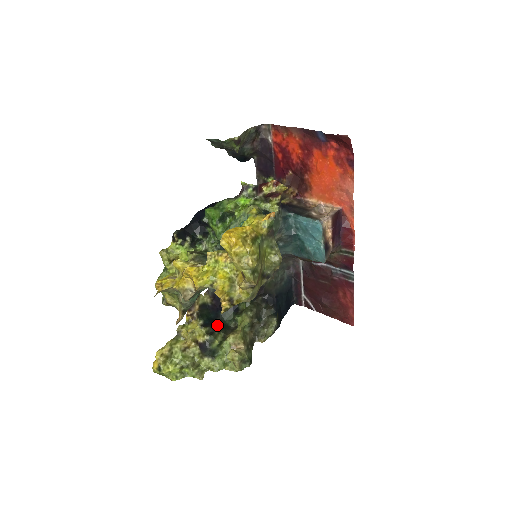
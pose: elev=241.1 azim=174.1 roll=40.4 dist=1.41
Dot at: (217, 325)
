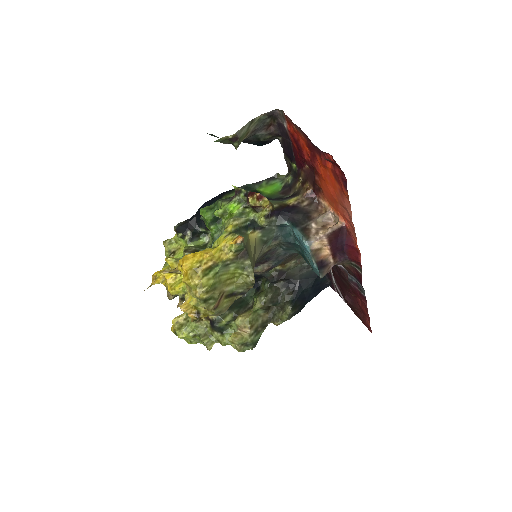
Dot at: occluded
